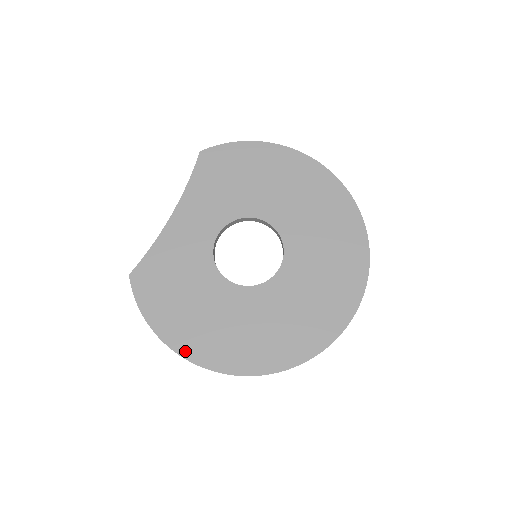
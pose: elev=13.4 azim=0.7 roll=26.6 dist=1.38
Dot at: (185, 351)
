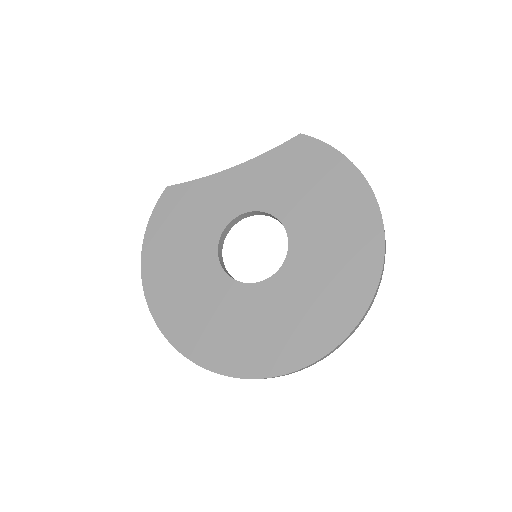
Dot at: (146, 273)
